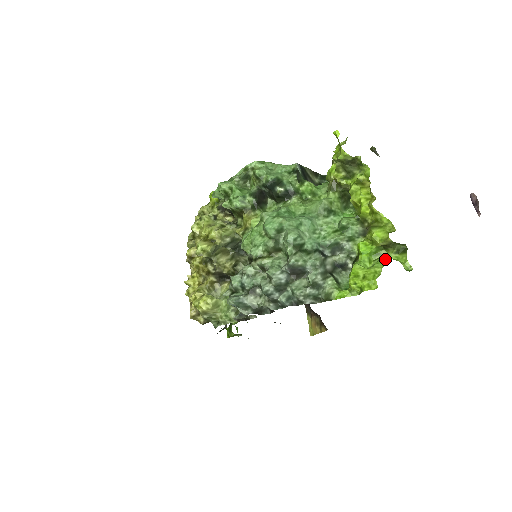
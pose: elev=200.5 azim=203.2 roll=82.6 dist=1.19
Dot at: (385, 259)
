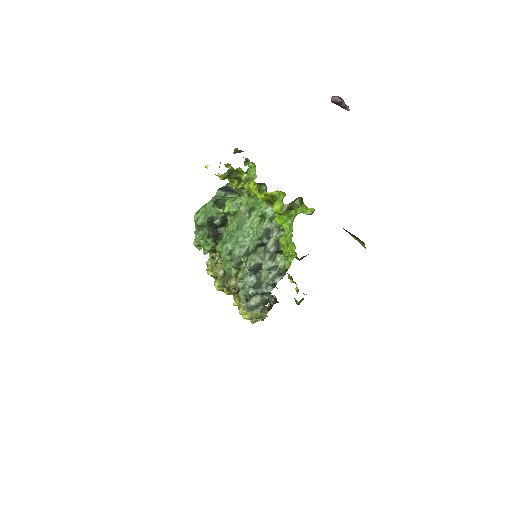
Dot at: (293, 219)
